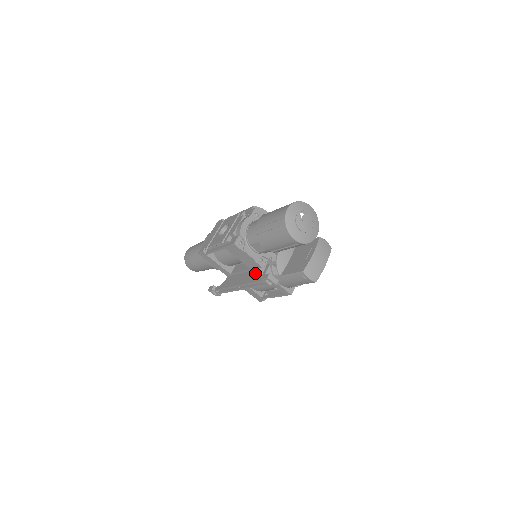
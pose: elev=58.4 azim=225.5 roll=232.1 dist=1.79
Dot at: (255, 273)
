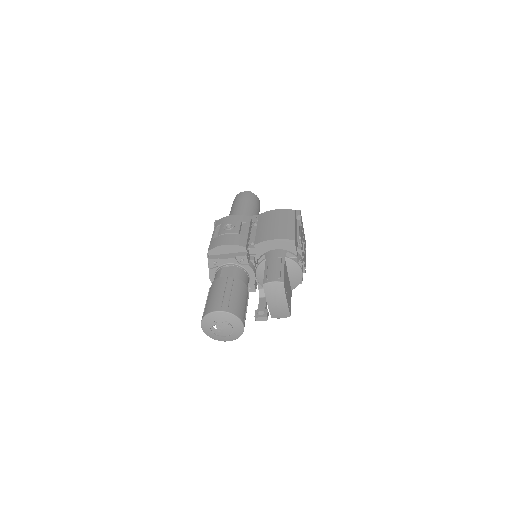
Dot at: (258, 288)
